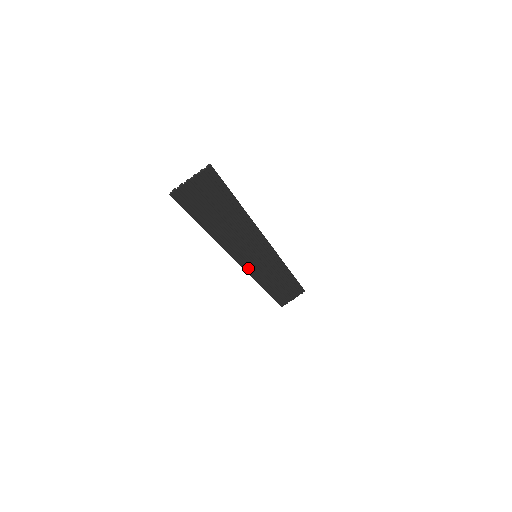
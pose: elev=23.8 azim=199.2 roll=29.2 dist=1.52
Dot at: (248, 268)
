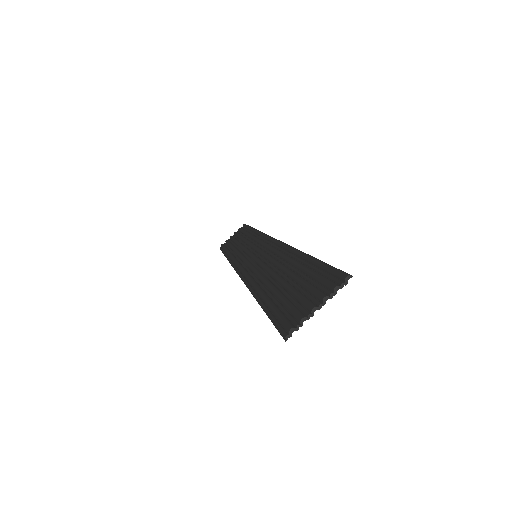
Dot at: occluded
